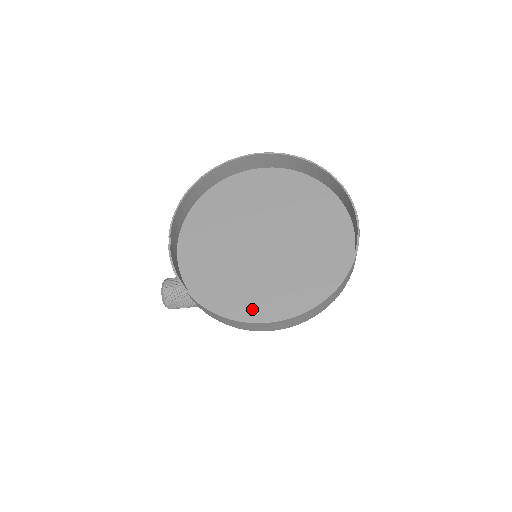
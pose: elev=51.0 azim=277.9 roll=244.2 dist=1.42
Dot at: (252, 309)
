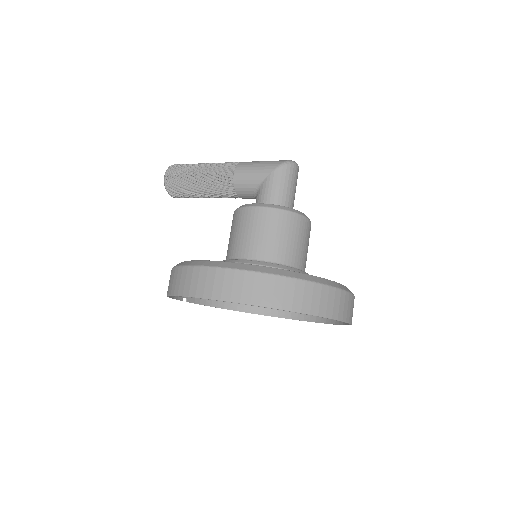
Dot at: occluded
